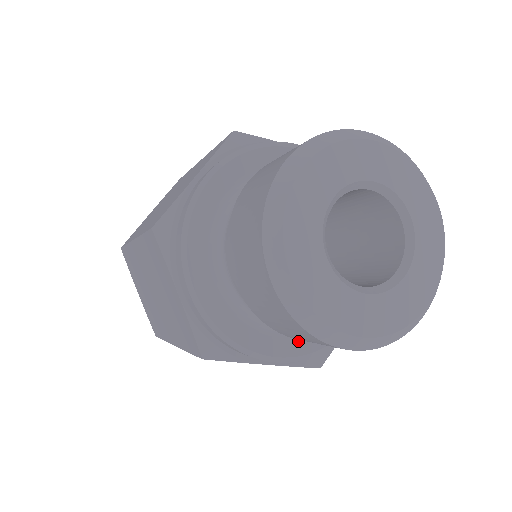
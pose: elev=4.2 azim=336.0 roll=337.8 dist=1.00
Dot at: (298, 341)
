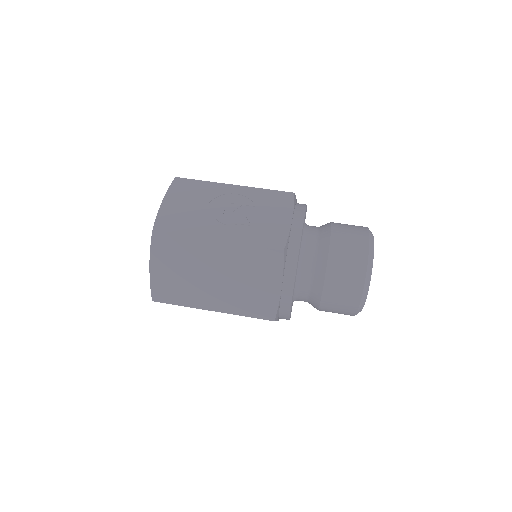
Dot at: occluded
